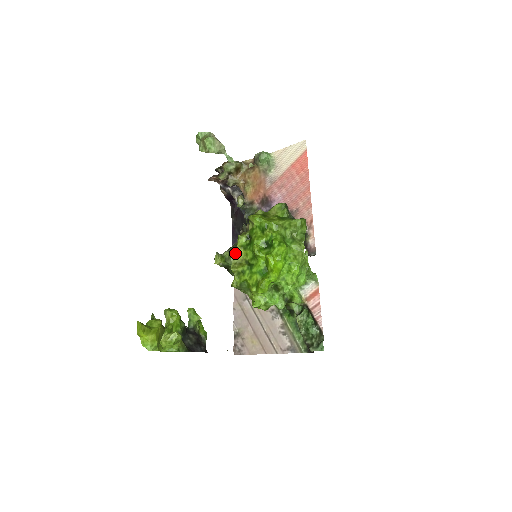
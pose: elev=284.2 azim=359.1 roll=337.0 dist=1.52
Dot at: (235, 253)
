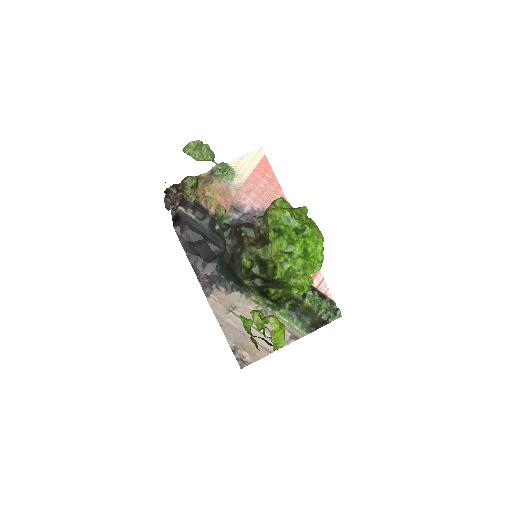
Dot at: (272, 246)
